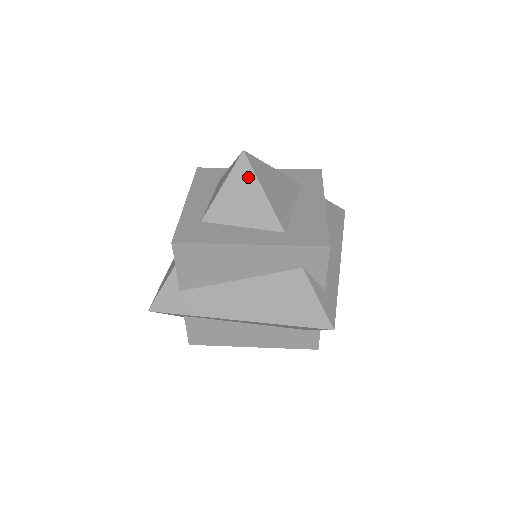
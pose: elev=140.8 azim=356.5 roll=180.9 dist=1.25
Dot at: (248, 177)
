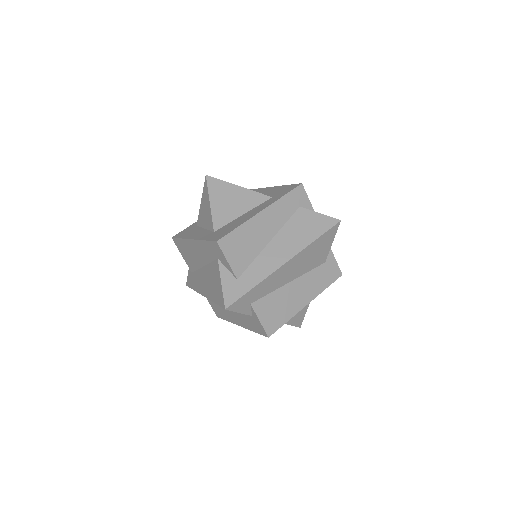
Dot at: (206, 193)
